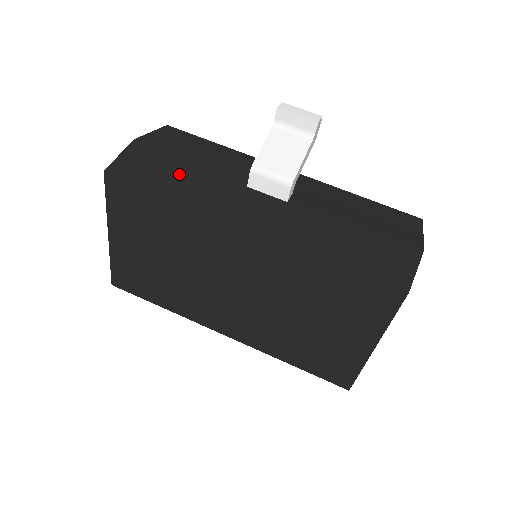
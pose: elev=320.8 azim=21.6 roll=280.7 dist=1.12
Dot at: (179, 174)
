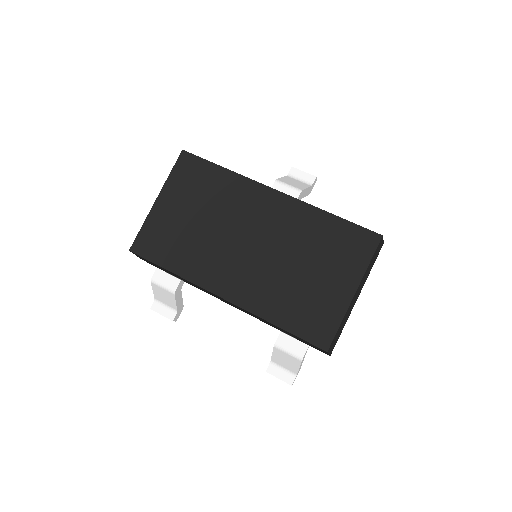
Dot at: occluded
